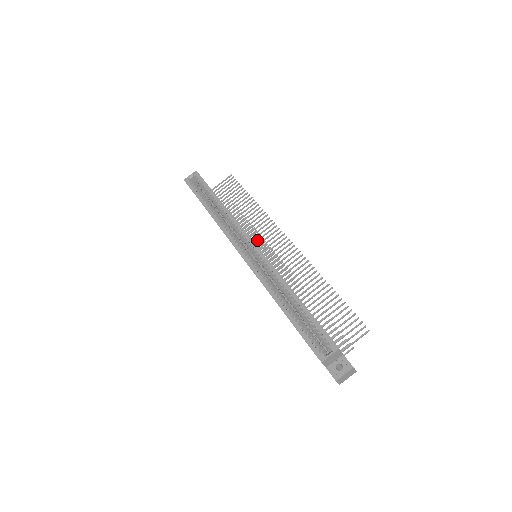
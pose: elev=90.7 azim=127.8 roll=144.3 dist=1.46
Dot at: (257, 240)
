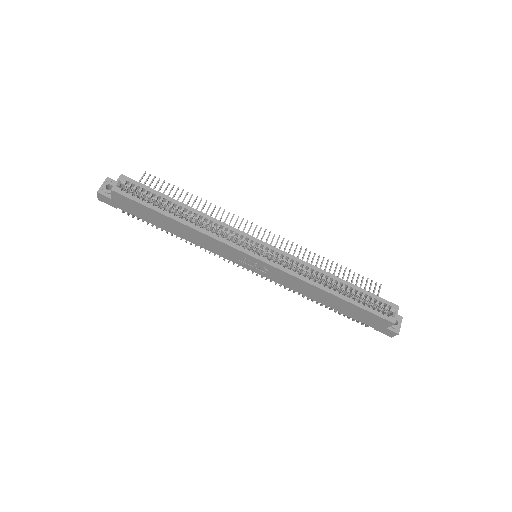
Dot at: occluded
